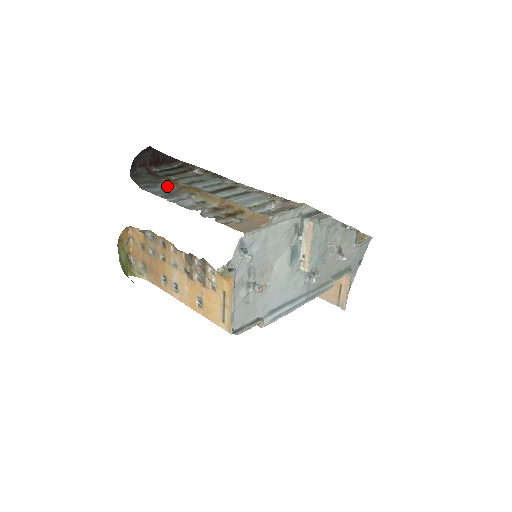
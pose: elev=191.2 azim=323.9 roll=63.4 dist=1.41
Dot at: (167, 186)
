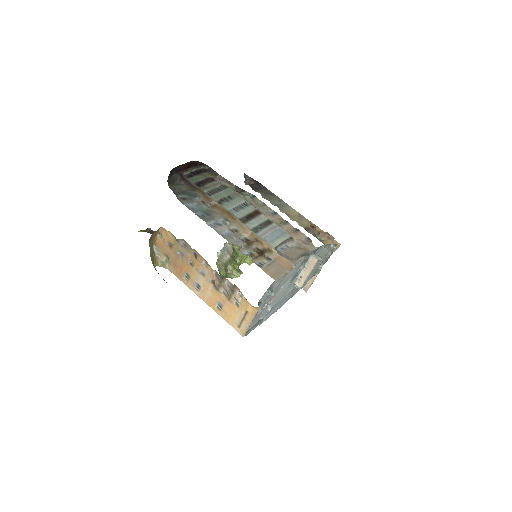
Dot at: (201, 201)
